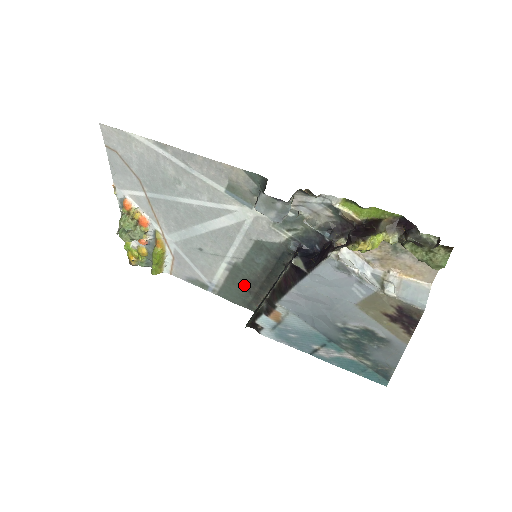
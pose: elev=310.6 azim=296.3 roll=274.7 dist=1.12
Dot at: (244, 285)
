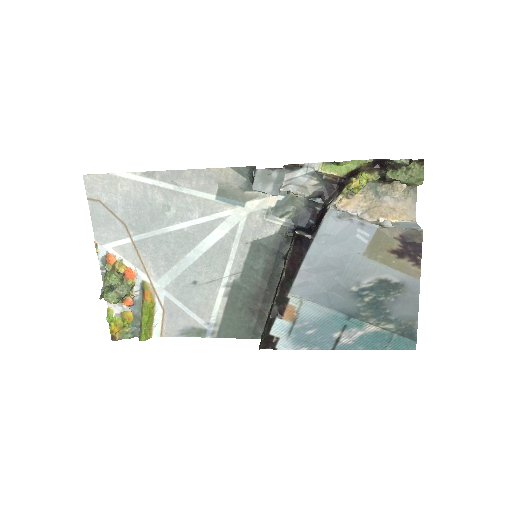
Dot at: (246, 307)
